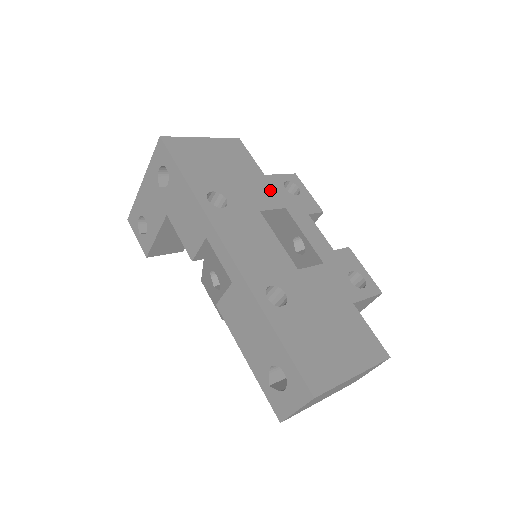
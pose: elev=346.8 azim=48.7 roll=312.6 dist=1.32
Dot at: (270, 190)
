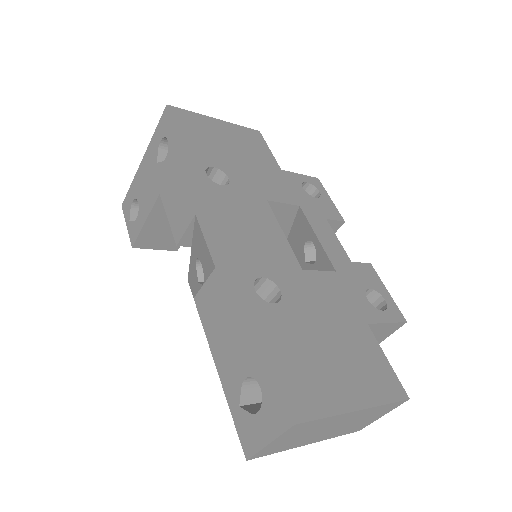
Dot at: (284, 185)
